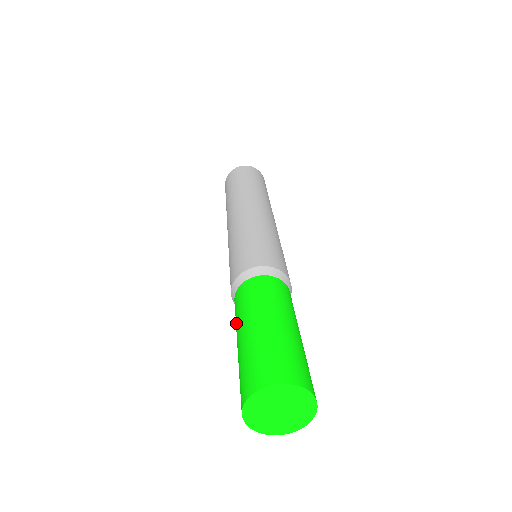
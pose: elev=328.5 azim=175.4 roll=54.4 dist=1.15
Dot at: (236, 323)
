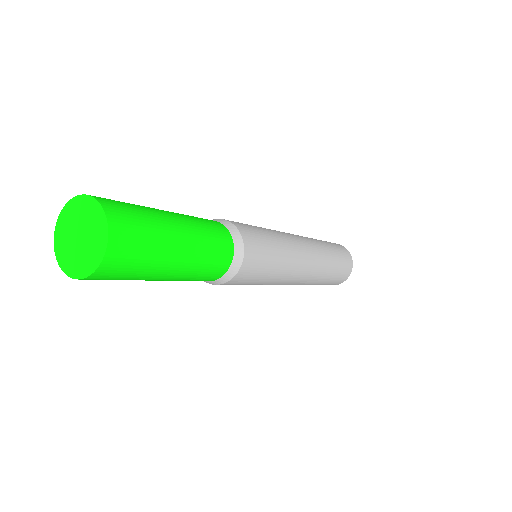
Dot at: occluded
